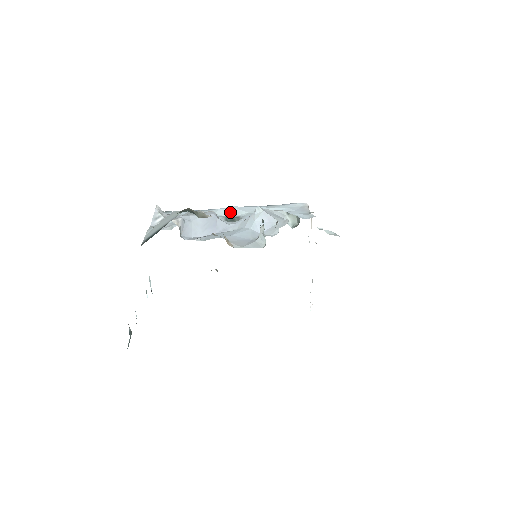
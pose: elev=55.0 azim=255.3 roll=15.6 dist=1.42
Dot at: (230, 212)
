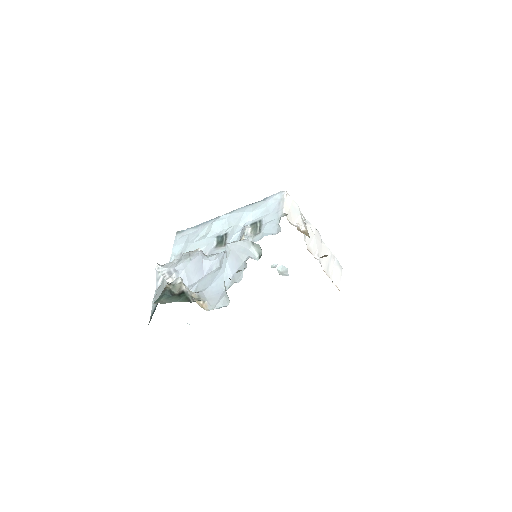
Dot at: (221, 225)
